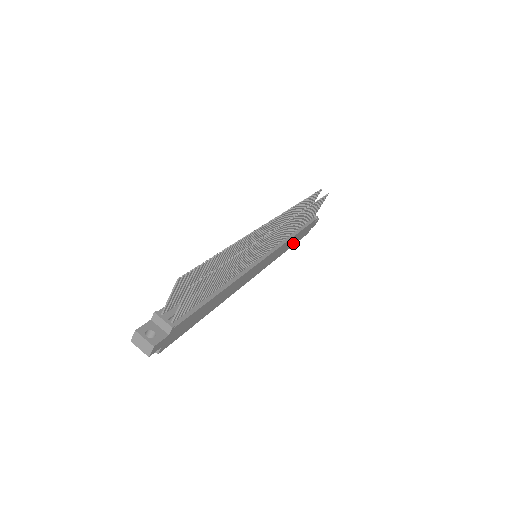
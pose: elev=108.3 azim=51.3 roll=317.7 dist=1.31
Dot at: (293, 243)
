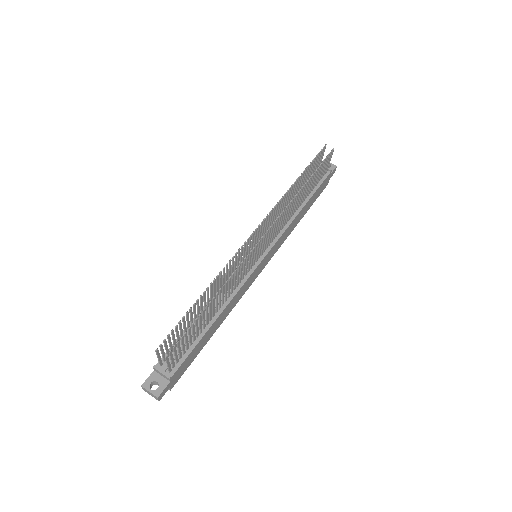
Dot at: (307, 209)
